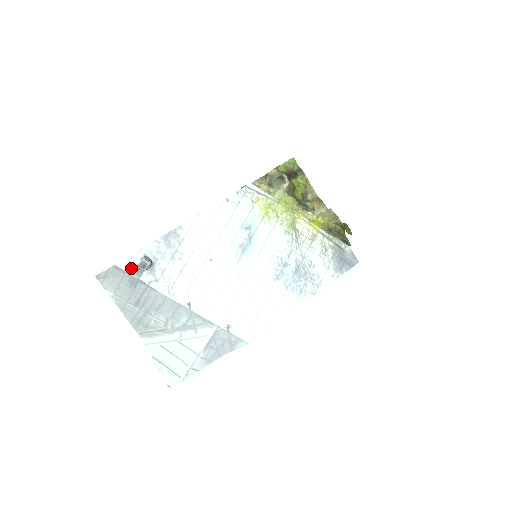
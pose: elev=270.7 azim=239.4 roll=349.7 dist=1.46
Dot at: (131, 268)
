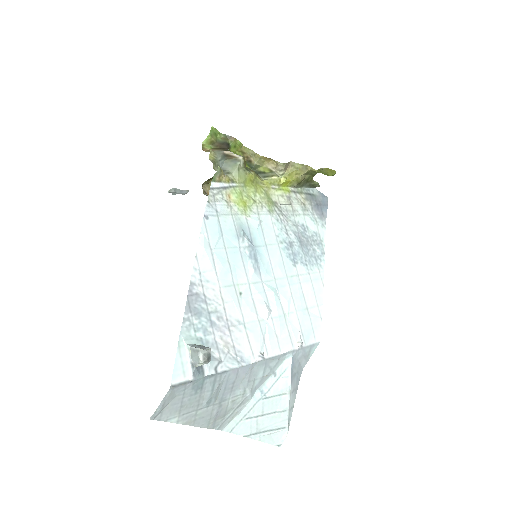
Dot at: (187, 373)
